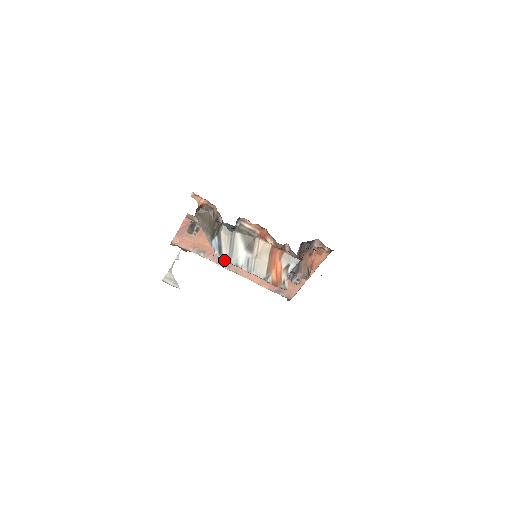
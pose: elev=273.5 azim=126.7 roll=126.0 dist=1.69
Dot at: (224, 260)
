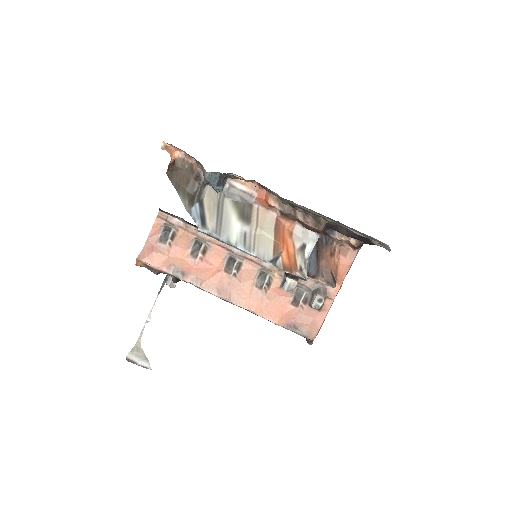
Dot at: (209, 235)
